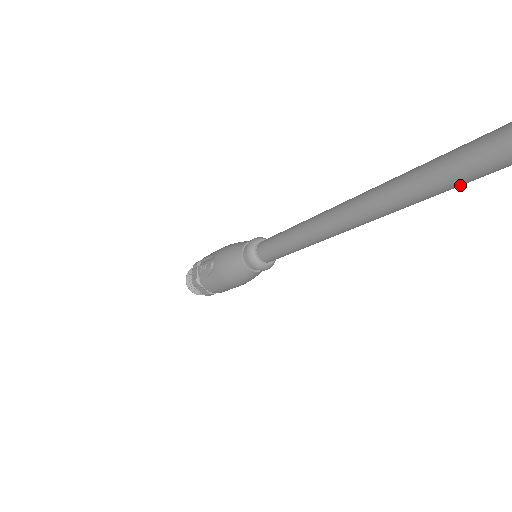
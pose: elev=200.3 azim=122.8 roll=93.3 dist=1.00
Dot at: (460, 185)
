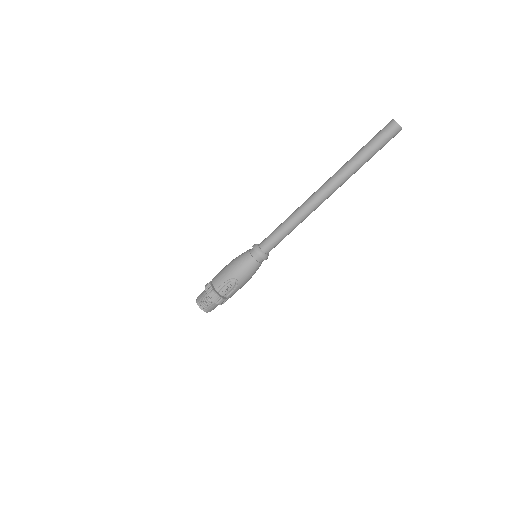
Dot at: (359, 168)
